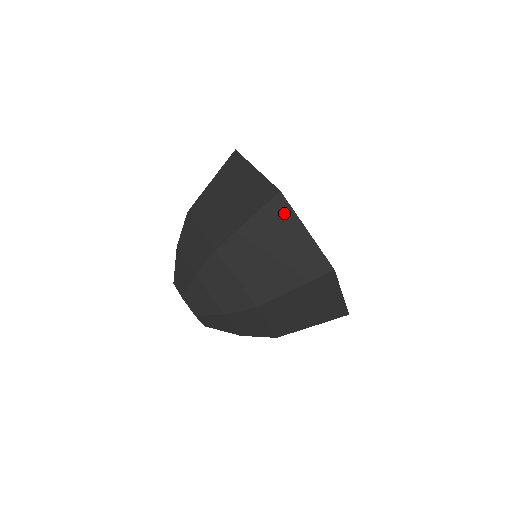
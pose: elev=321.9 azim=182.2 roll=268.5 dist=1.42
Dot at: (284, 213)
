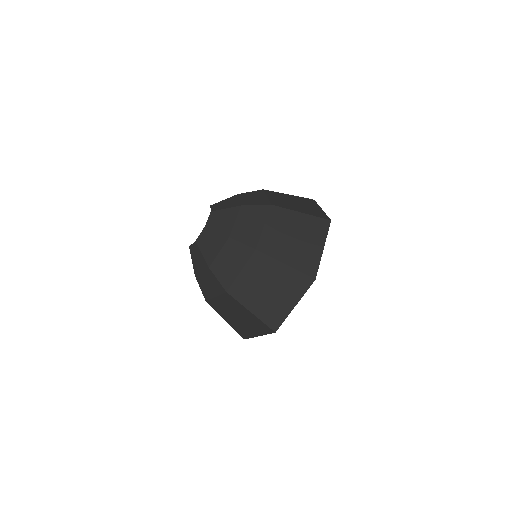
Dot at: (264, 330)
